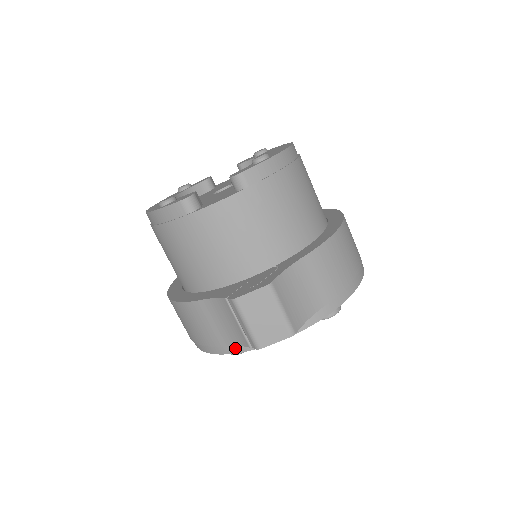
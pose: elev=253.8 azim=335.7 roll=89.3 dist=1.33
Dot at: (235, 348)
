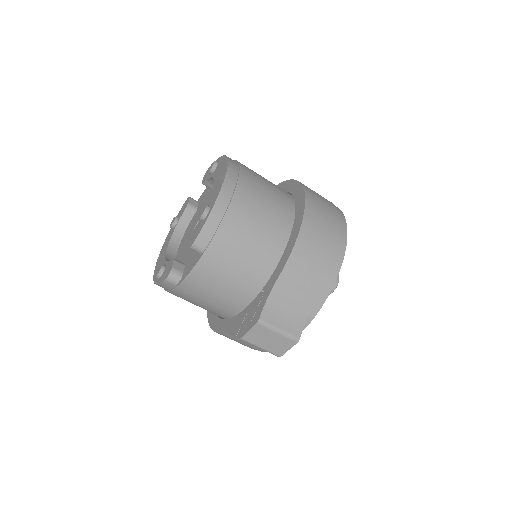
Dot at: occluded
